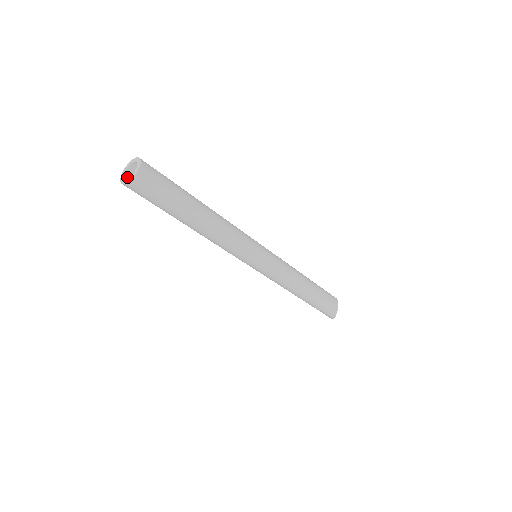
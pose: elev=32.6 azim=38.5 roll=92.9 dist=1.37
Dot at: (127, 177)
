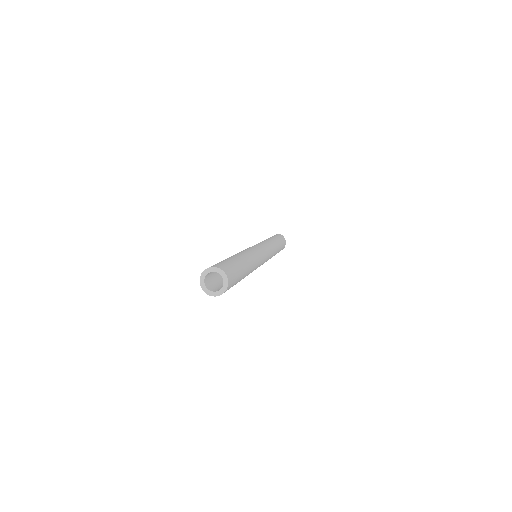
Dot at: (205, 279)
